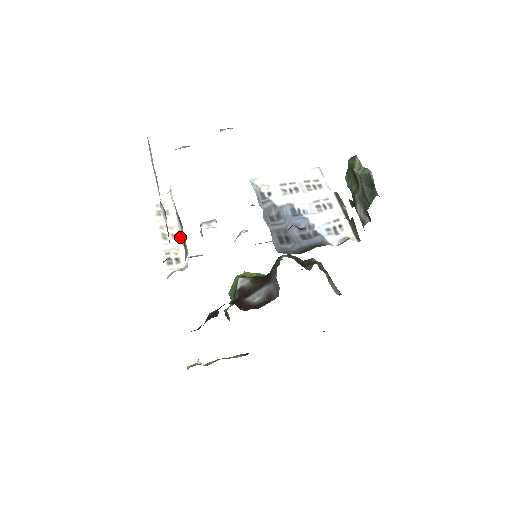
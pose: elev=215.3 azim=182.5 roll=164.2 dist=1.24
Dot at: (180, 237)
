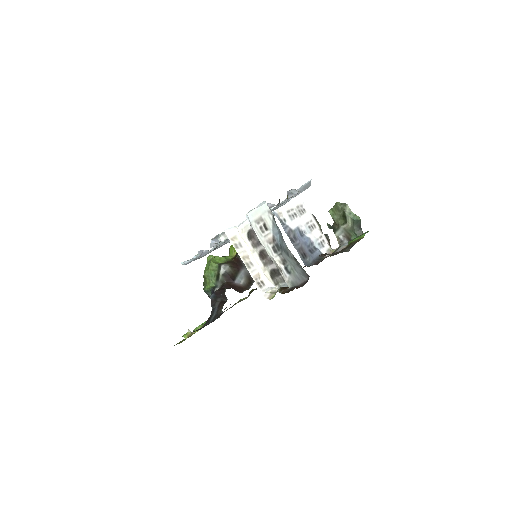
Dot at: (257, 264)
